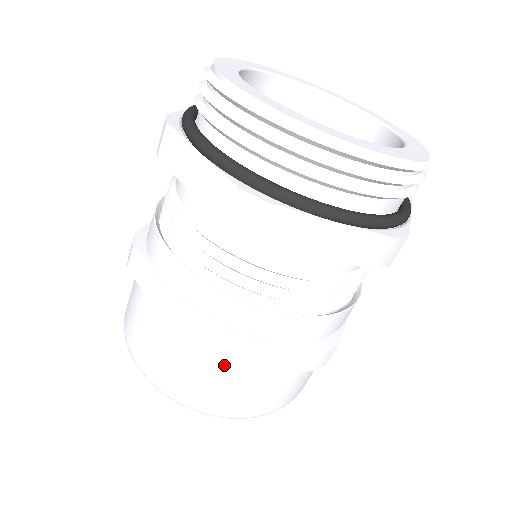
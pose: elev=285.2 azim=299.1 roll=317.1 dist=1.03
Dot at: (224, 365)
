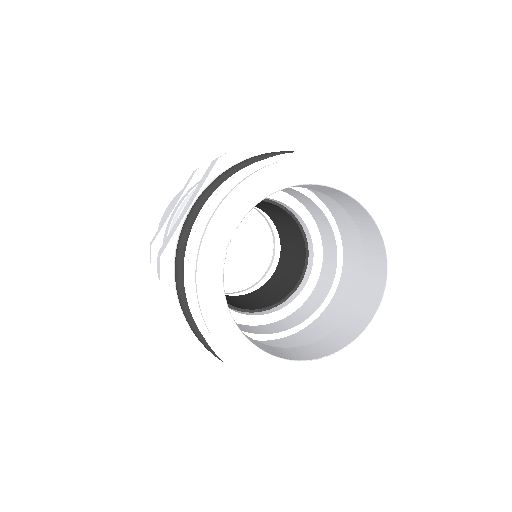
Dot at: occluded
